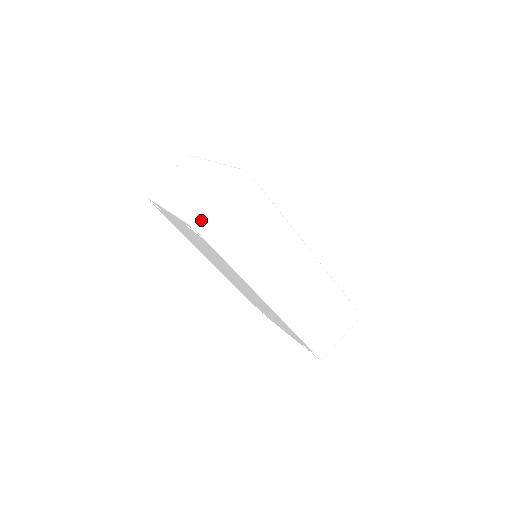
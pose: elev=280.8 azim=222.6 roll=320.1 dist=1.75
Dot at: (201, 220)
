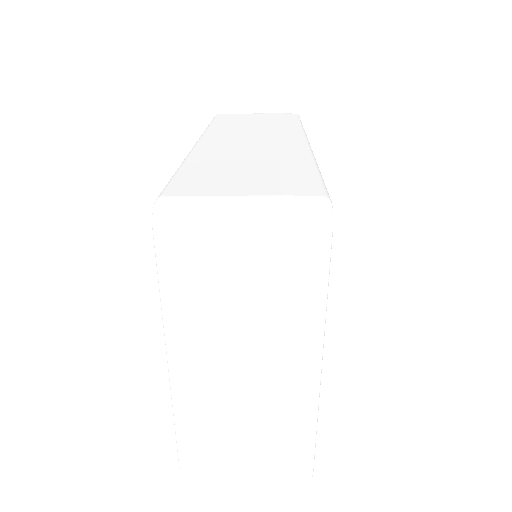
Dot at: occluded
